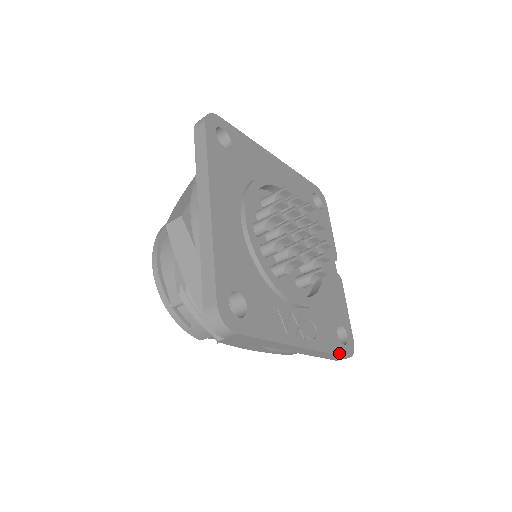
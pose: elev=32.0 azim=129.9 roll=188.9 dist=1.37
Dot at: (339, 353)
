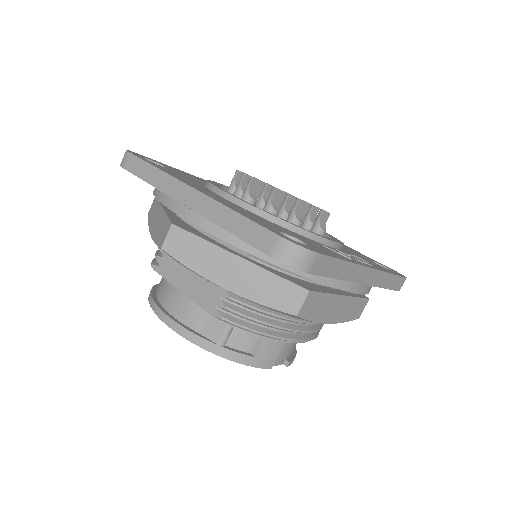
Dot at: (397, 275)
